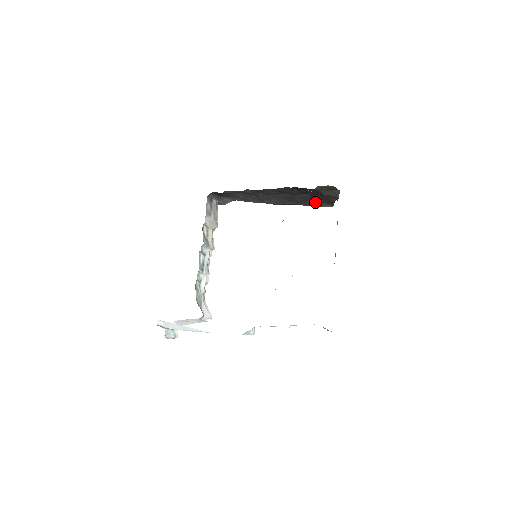
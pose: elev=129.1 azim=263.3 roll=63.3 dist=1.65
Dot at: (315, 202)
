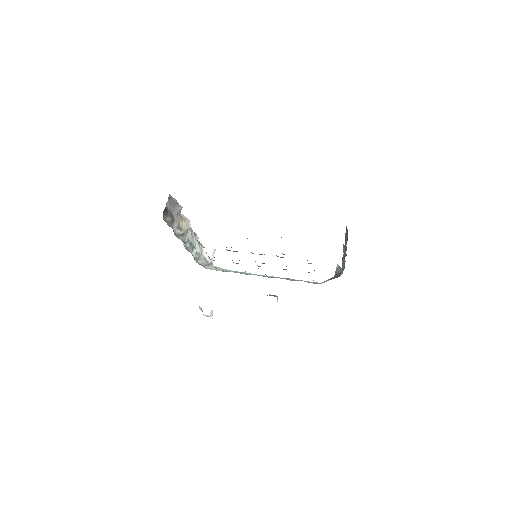
Dot at: occluded
